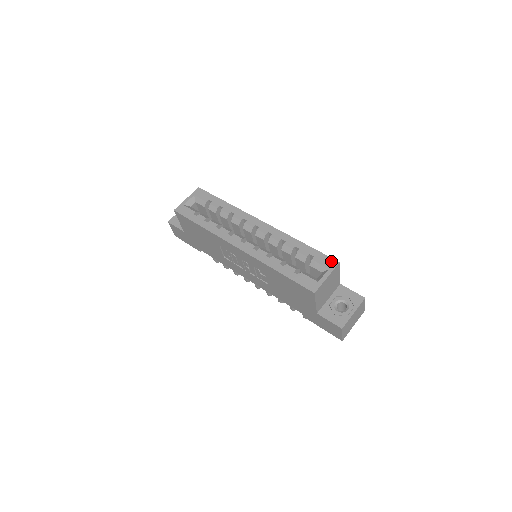
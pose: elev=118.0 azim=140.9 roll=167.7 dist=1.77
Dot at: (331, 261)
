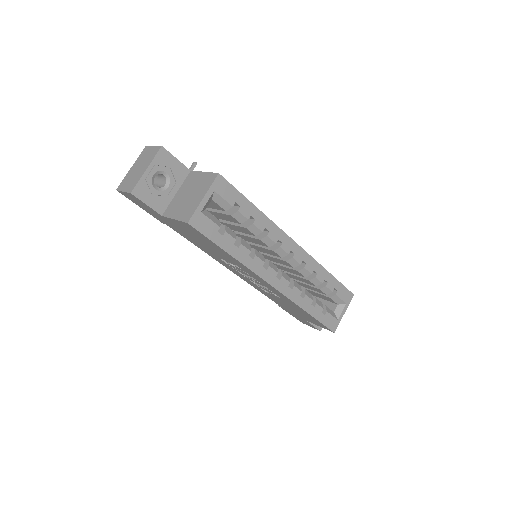
Dot at: (349, 295)
